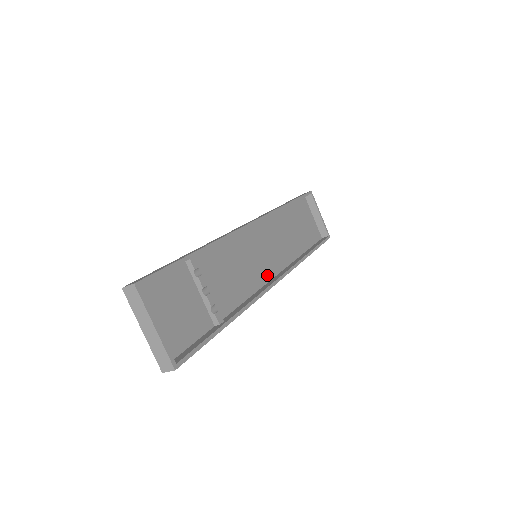
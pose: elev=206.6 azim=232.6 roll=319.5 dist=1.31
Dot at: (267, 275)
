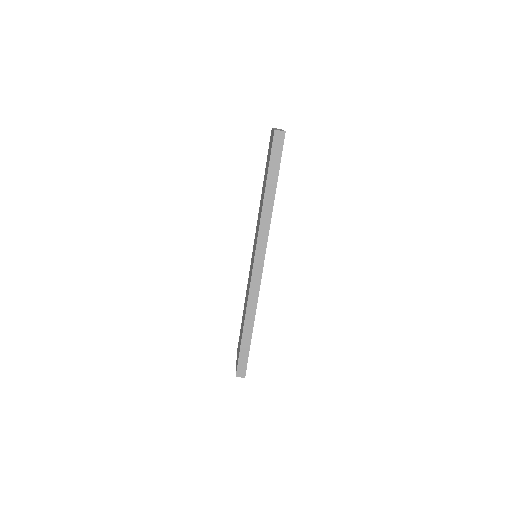
Dot at: occluded
